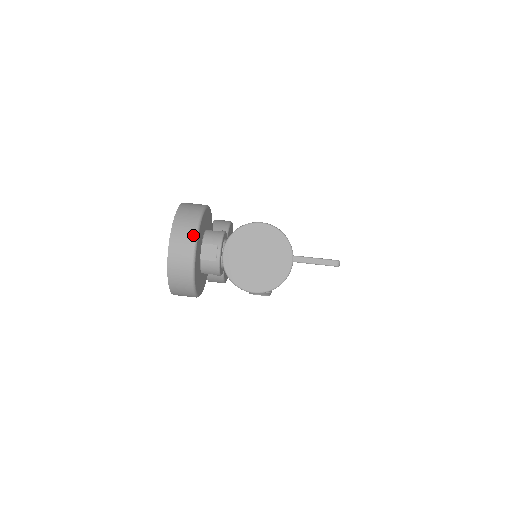
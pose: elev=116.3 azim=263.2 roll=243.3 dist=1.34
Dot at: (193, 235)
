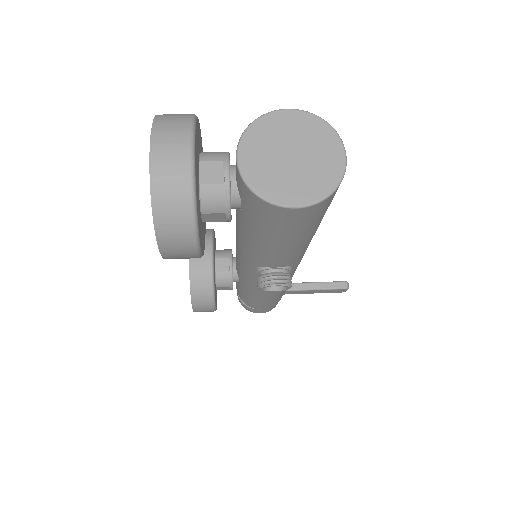
Dot at: (187, 132)
